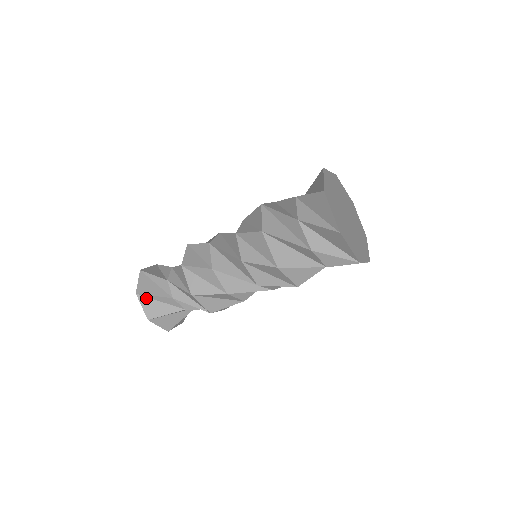
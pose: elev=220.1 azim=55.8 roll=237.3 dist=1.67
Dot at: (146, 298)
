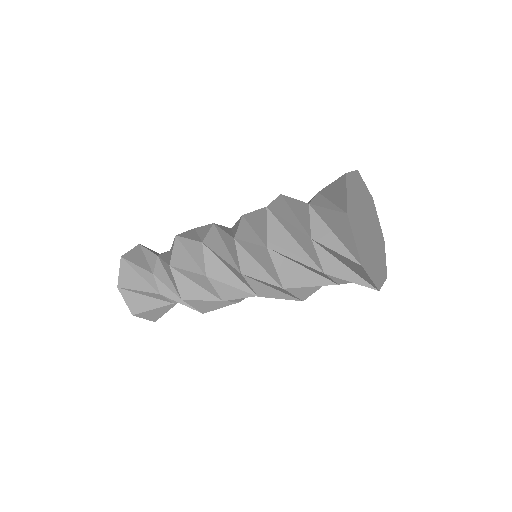
Dot at: (129, 292)
